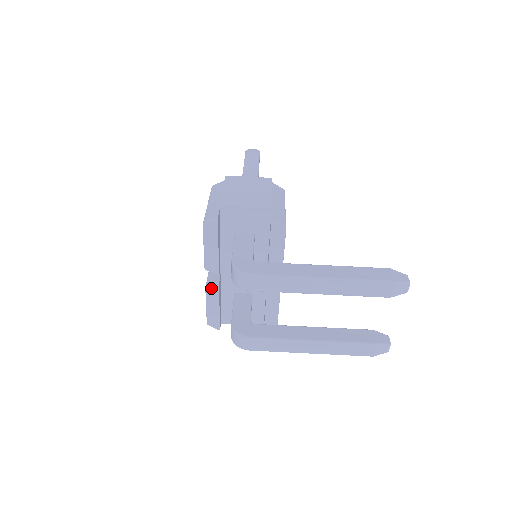
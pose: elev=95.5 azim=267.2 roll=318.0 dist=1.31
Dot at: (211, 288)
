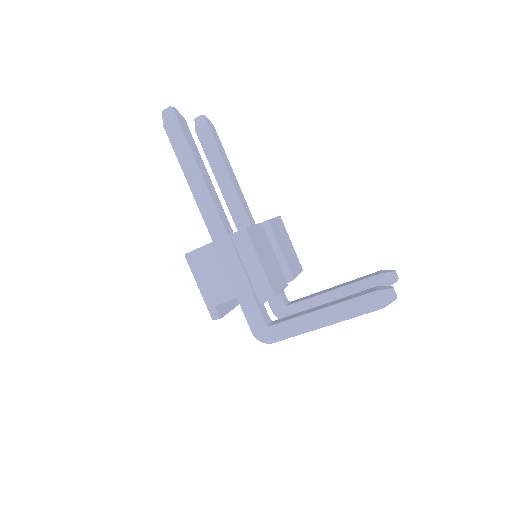
Dot at: occluded
